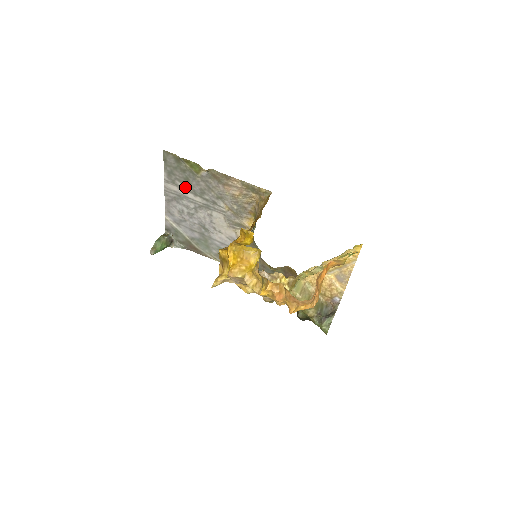
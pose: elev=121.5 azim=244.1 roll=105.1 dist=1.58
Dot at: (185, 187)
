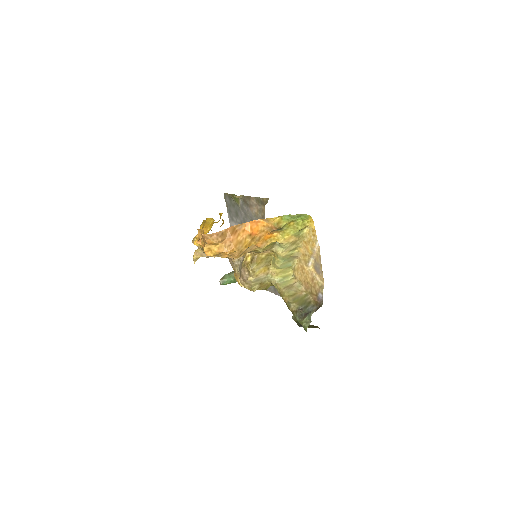
Dot at: (238, 221)
